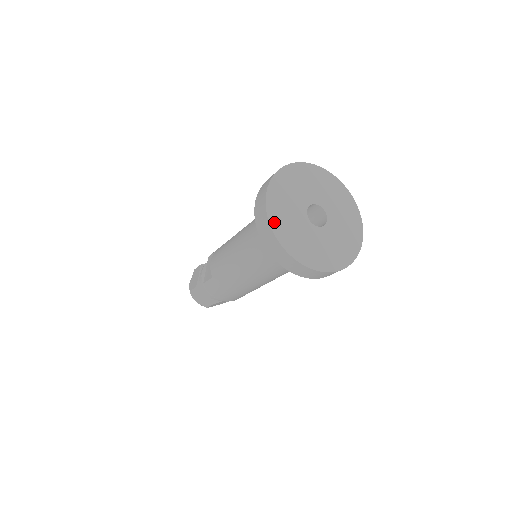
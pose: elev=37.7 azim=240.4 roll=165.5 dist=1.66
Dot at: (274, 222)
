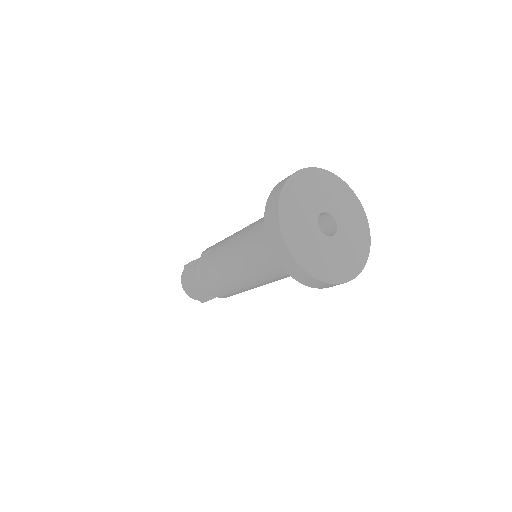
Dot at: (289, 241)
